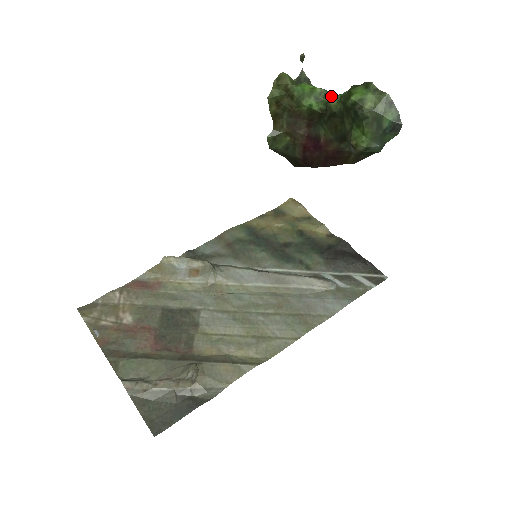
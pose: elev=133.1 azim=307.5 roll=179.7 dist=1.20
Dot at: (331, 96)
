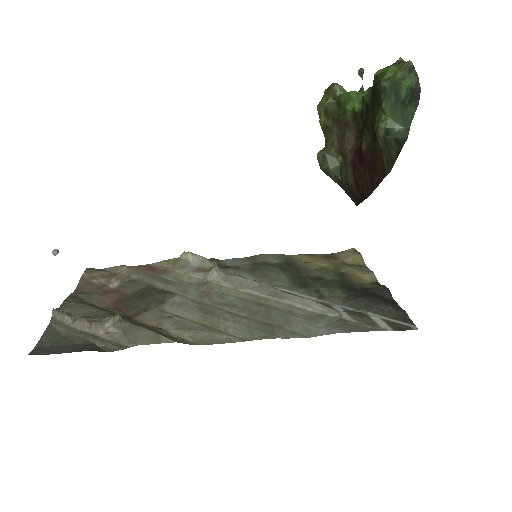
Dot at: occluded
